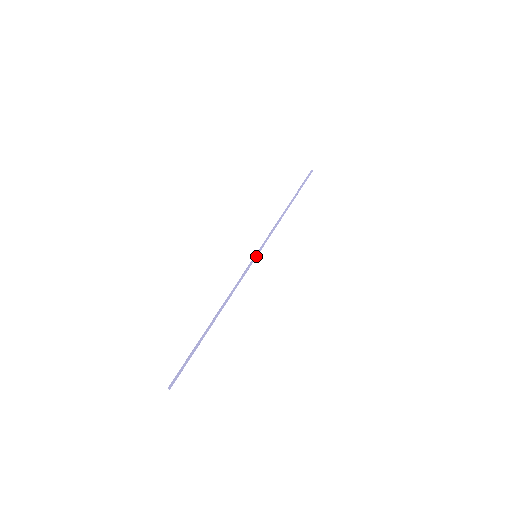
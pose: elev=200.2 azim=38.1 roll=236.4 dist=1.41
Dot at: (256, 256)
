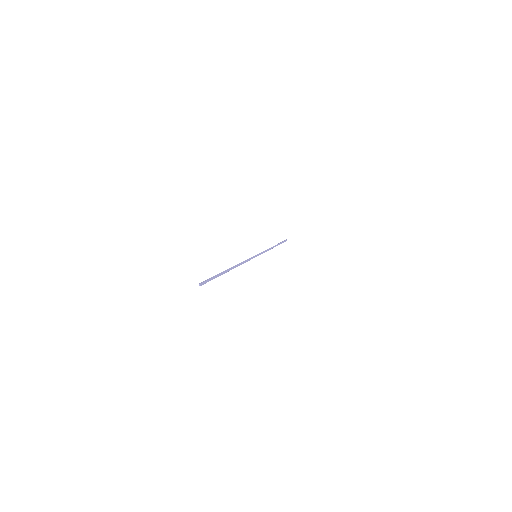
Dot at: (256, 256)
